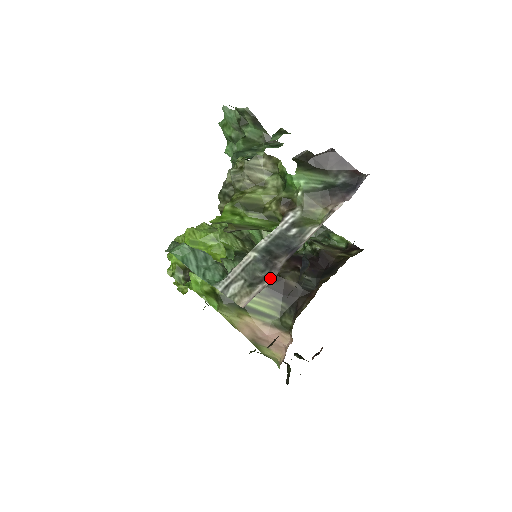
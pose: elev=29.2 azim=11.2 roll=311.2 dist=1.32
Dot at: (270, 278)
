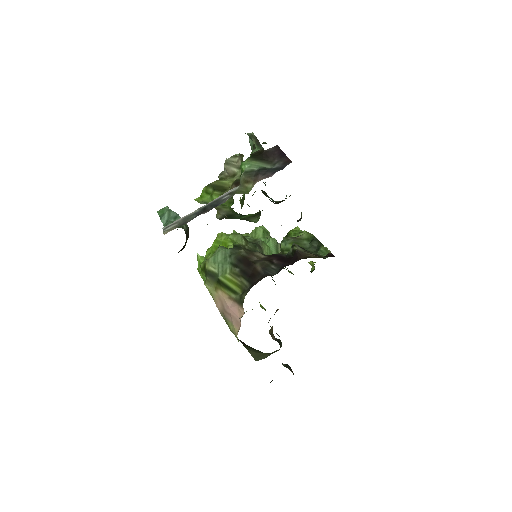
Dot at: occluded
